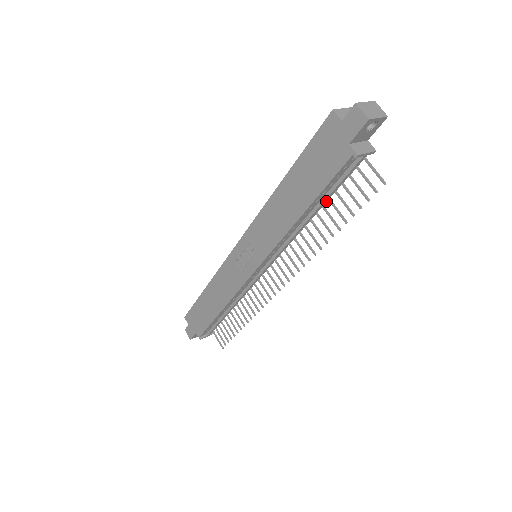
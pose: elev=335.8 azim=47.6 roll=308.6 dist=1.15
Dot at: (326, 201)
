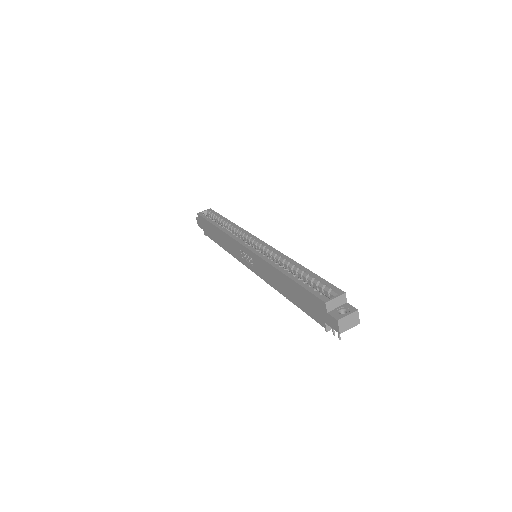
Dot at: occluded
